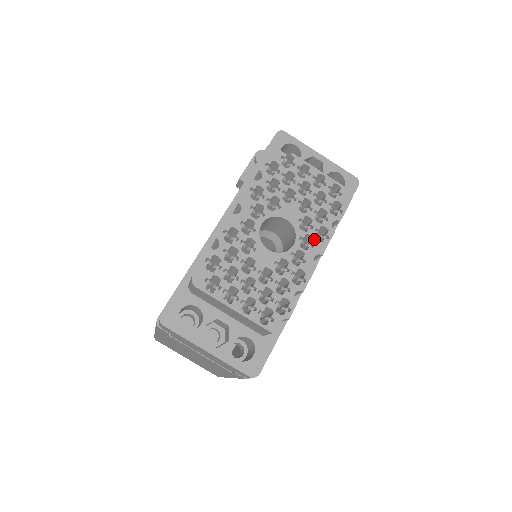
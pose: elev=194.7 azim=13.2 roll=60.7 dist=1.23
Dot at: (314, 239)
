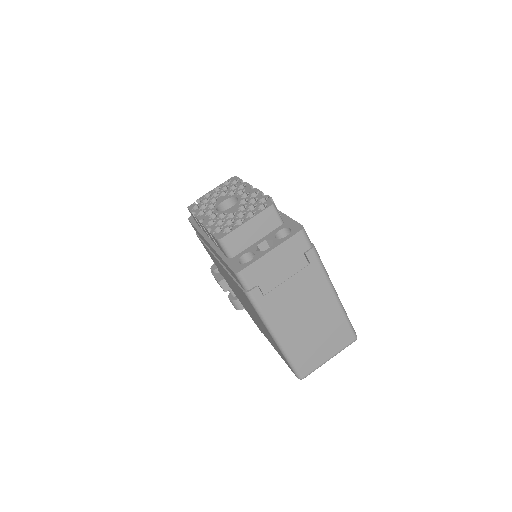
Dot at: (242, 190)
